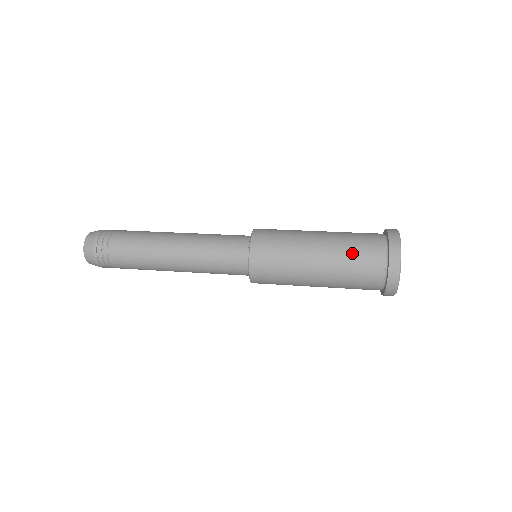
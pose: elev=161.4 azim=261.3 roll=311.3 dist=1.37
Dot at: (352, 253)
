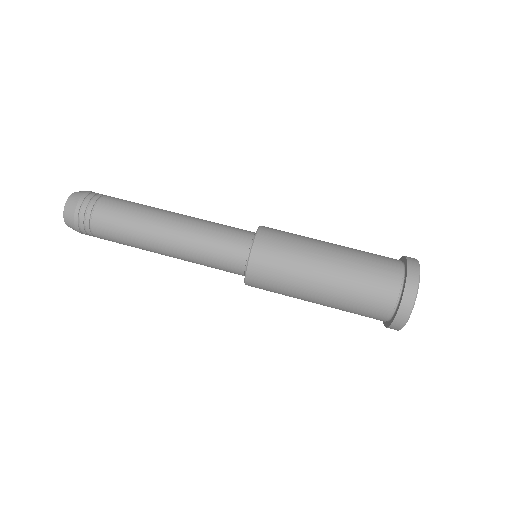
Dot at: (356, 303)
